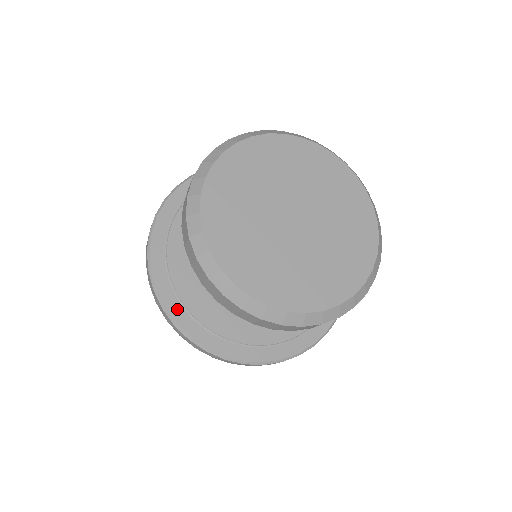
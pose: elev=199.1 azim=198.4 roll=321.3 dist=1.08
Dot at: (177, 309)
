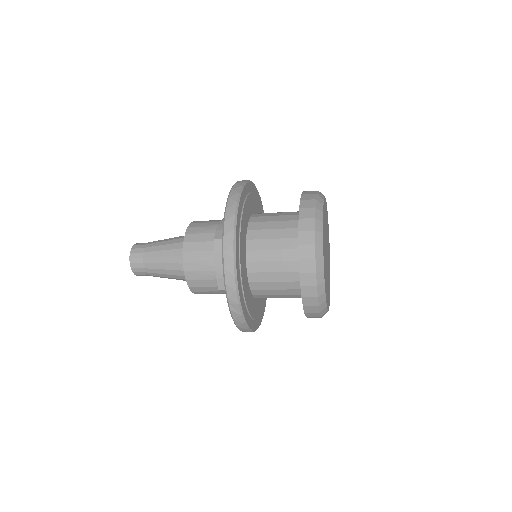
Dot at: (246, 312)
